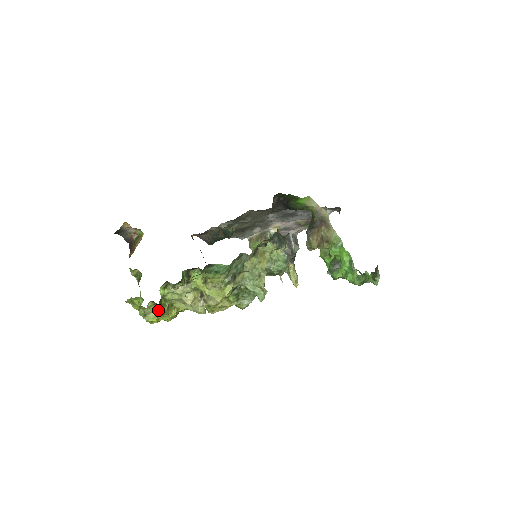
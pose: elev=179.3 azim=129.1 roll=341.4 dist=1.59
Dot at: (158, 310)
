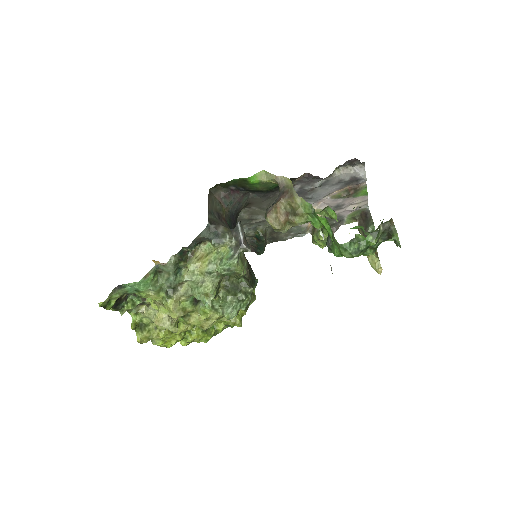
Dot at: (136, 335)
